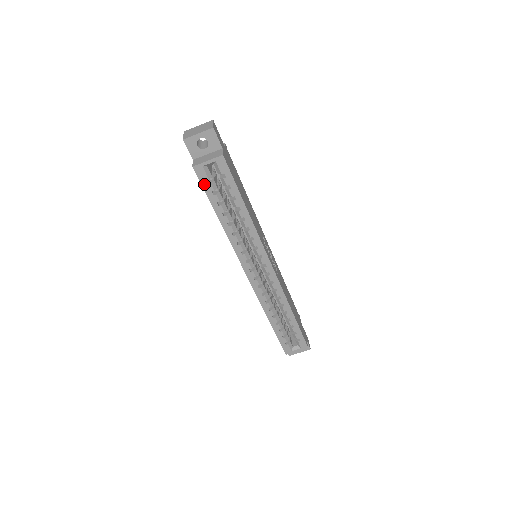
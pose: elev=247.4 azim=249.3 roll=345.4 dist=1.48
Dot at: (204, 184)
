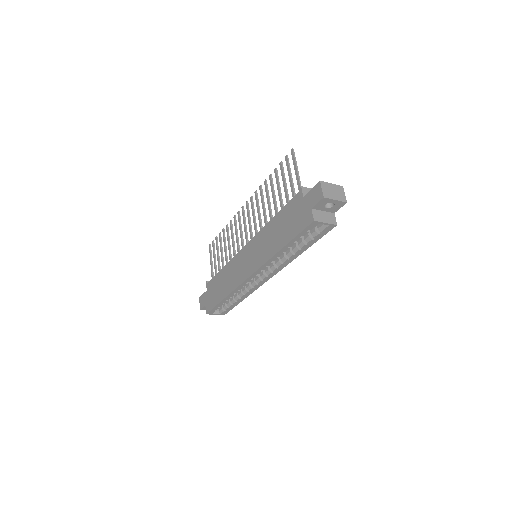
Dot at: (305, 230)
